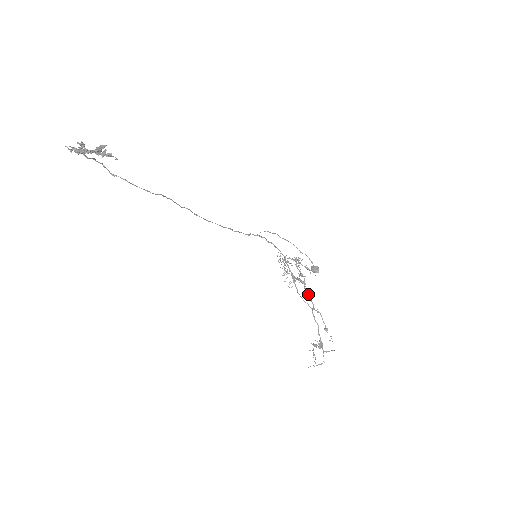
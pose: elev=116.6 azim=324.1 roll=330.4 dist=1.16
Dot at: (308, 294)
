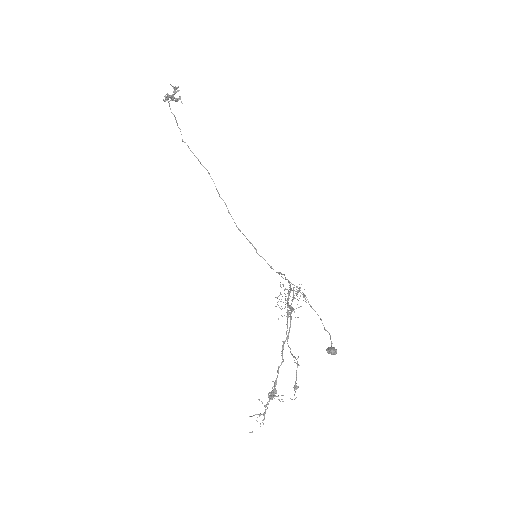
Dot at: (290, 320)
